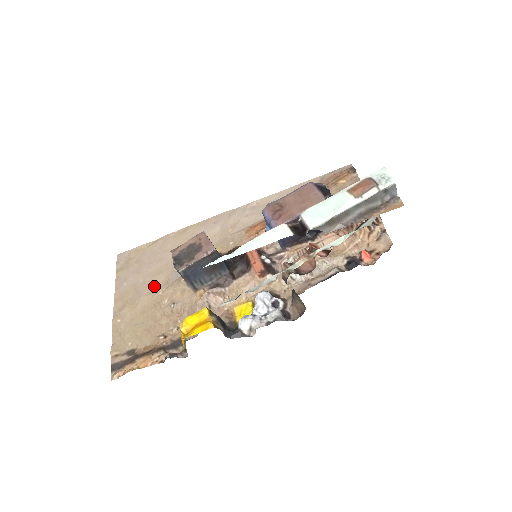
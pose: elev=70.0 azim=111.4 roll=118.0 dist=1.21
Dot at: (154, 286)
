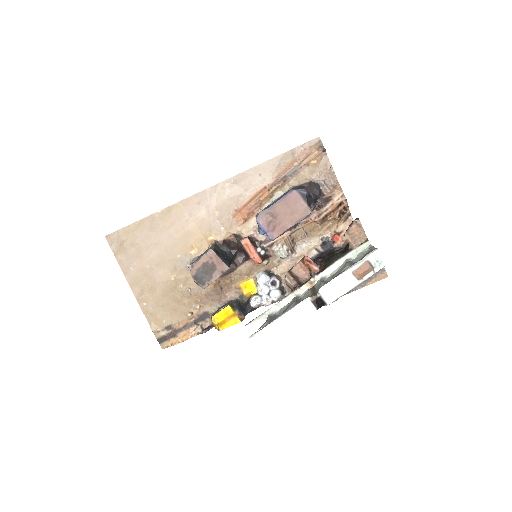
Dot at: (163, 272)
